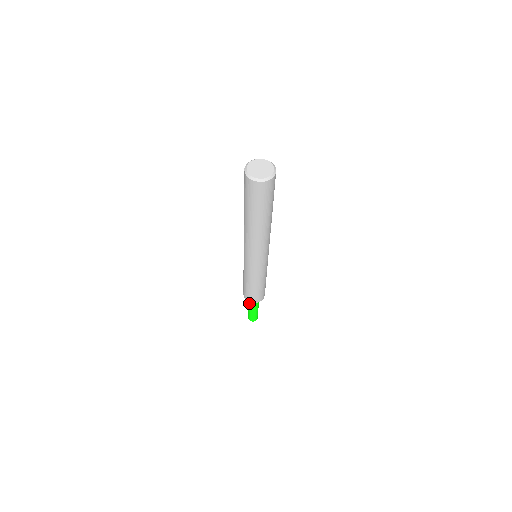
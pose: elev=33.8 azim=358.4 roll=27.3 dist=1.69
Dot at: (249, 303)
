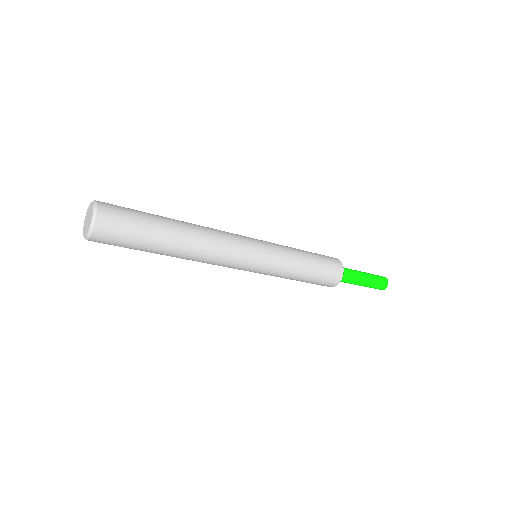
Dot at: occluded
